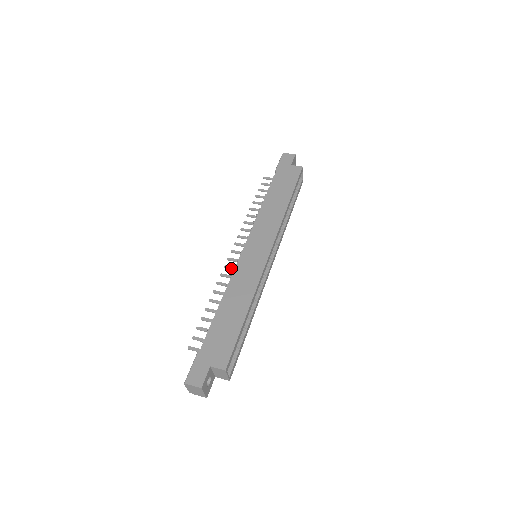
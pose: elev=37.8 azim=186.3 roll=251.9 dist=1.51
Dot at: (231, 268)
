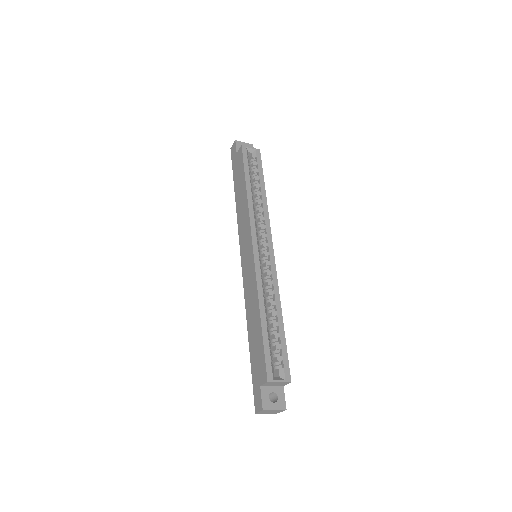
Dot at: occluded
